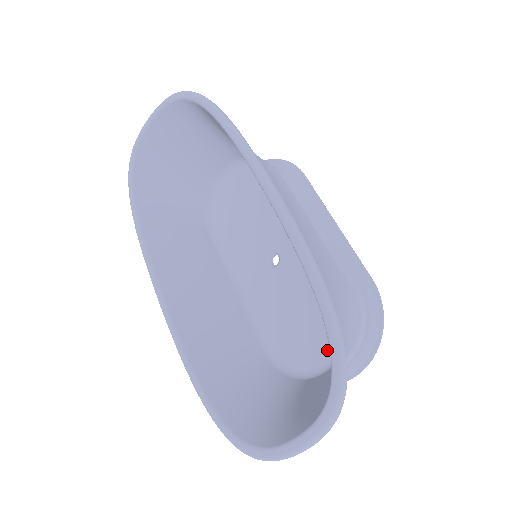
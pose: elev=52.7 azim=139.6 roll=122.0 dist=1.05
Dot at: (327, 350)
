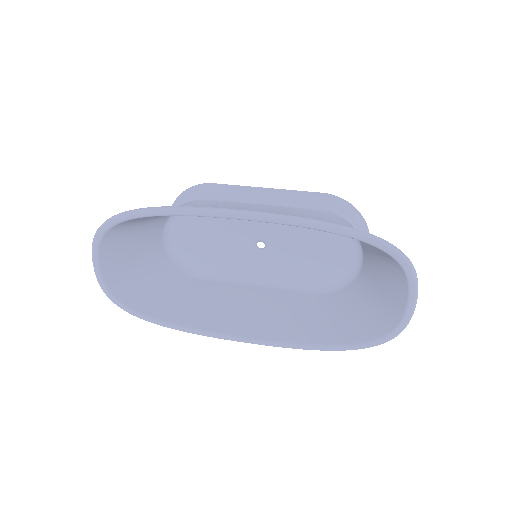
Dot at: (349, 252)
